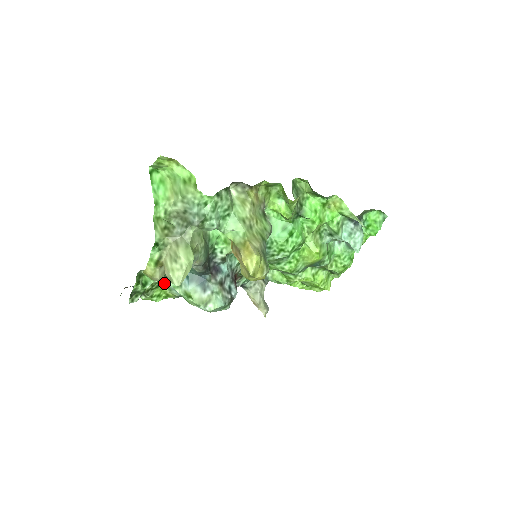
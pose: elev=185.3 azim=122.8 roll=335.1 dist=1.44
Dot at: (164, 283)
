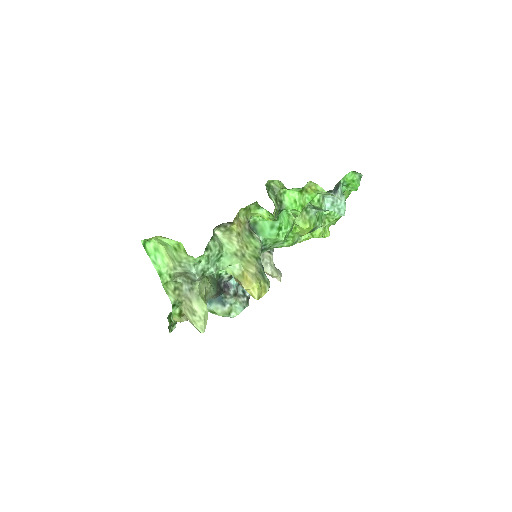
Dot at: occluded
